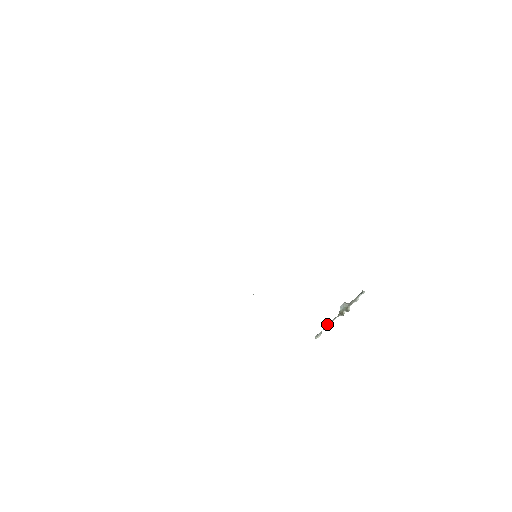
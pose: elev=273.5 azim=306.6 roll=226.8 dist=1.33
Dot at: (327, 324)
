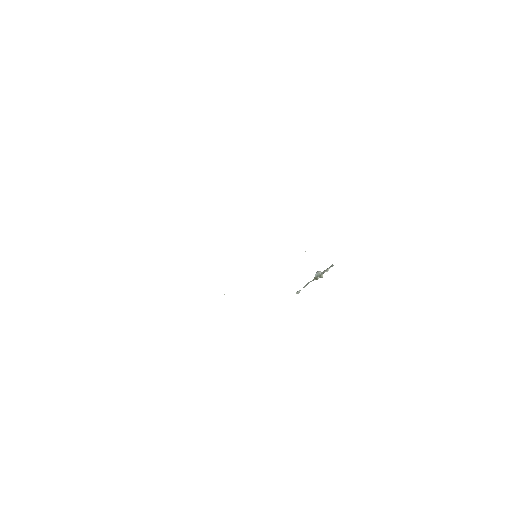
Dot at: (305, 285)
